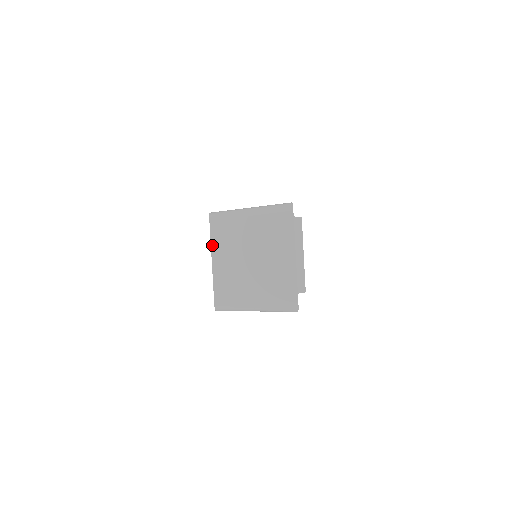
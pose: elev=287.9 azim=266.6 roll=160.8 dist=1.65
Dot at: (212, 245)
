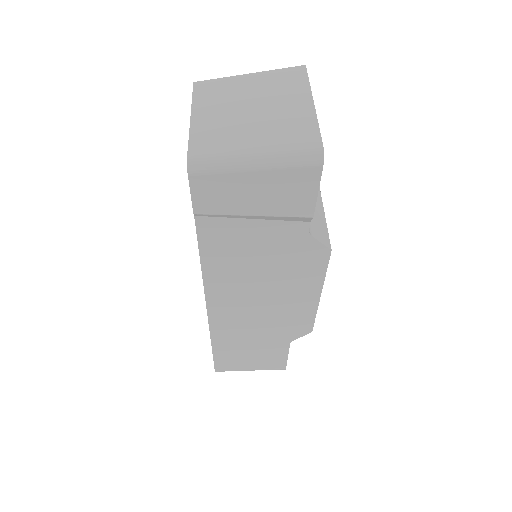
Dot at: (193, 102)
